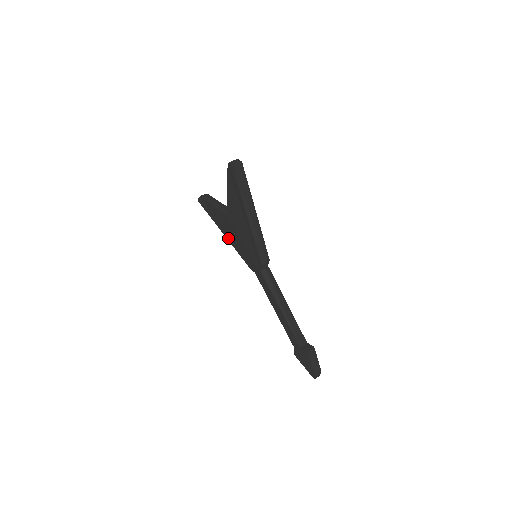
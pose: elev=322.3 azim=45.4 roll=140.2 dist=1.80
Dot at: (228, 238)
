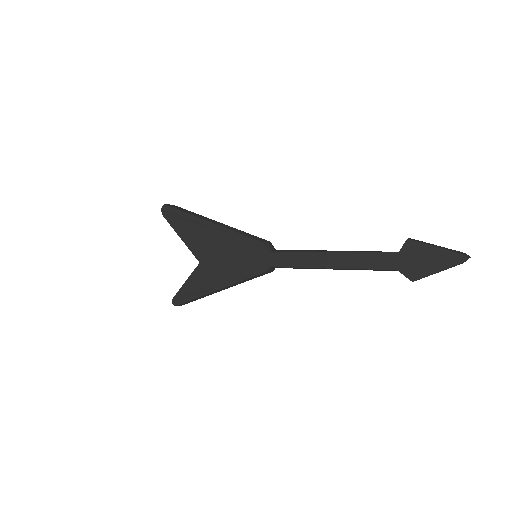
Dot at: (221, 286)
